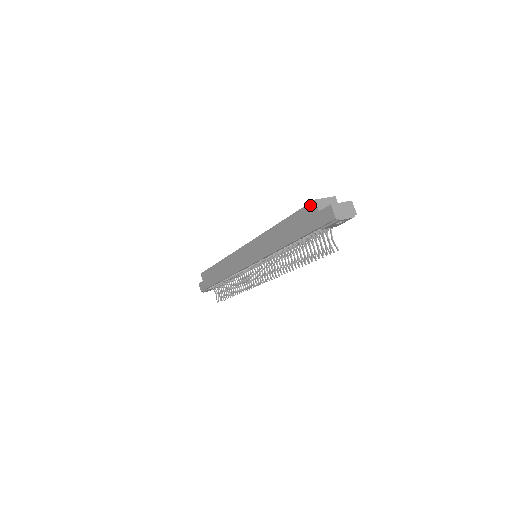
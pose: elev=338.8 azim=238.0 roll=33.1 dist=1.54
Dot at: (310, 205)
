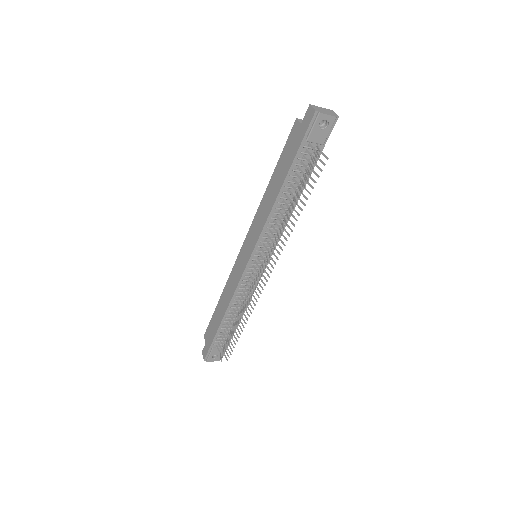
Dot at: (293, 128)
